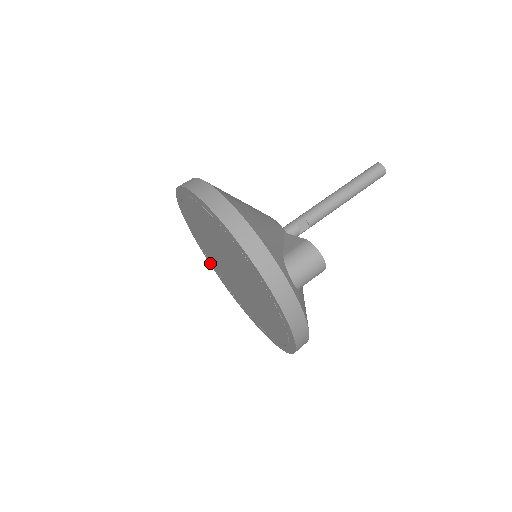
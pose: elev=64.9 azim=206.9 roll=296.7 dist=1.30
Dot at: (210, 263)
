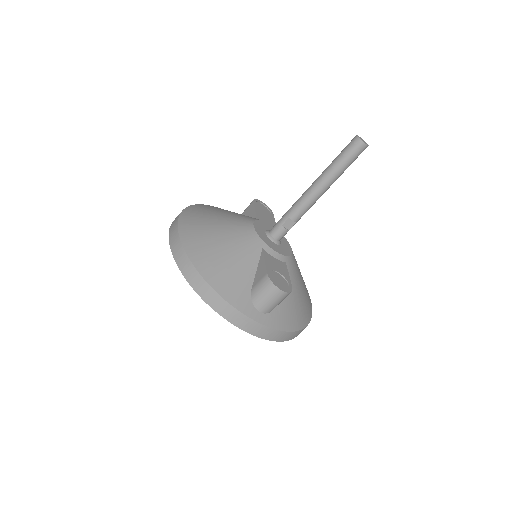
Dot at: occluded
